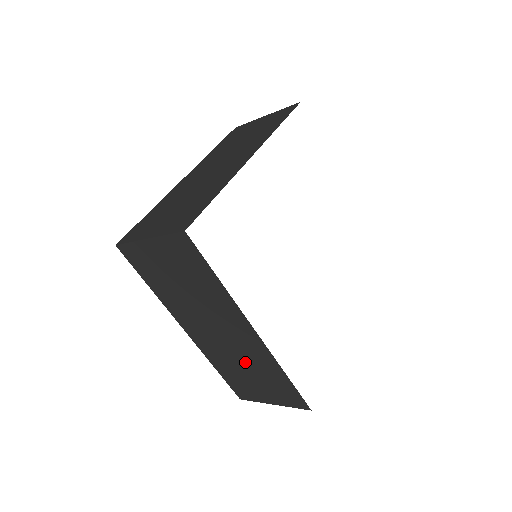
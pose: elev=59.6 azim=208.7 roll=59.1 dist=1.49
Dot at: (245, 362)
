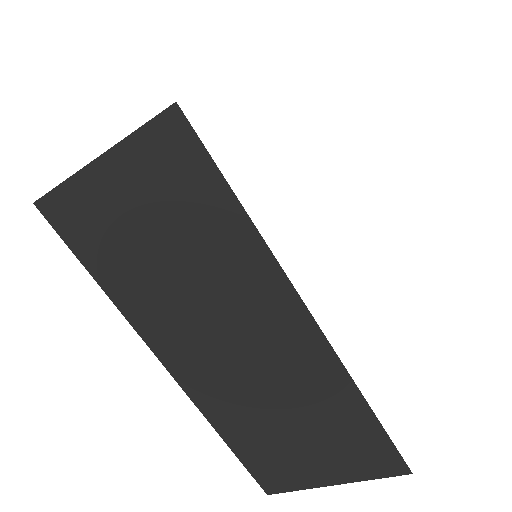
Dot at: (284, 402)
